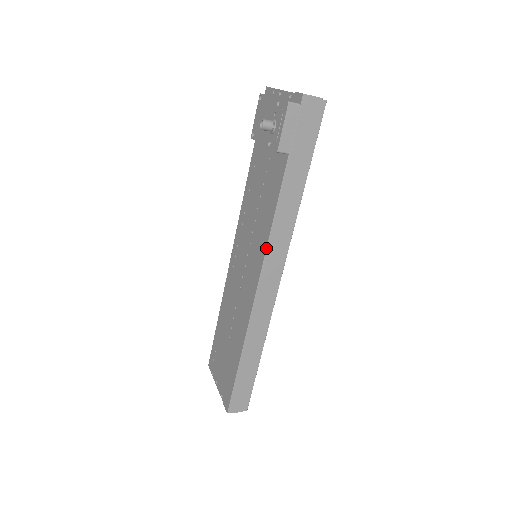
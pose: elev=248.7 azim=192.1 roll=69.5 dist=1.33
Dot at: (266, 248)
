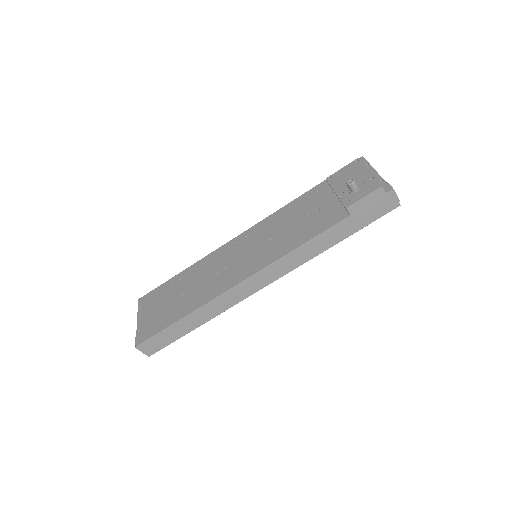
Dot at: (278, 260)
